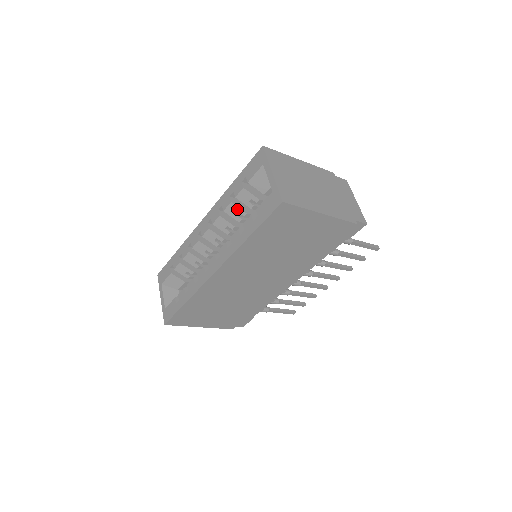
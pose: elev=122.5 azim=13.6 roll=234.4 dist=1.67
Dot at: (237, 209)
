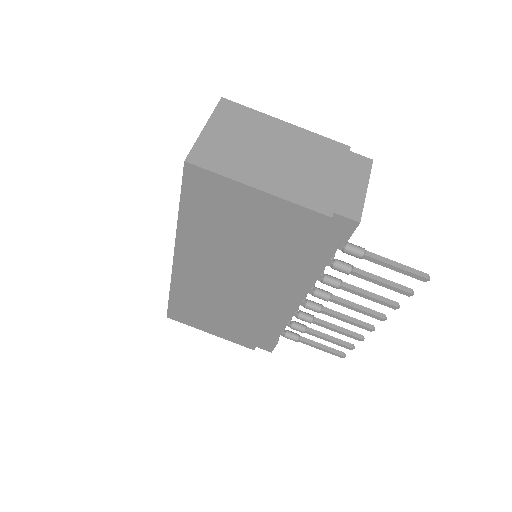
Dot at: occluded
